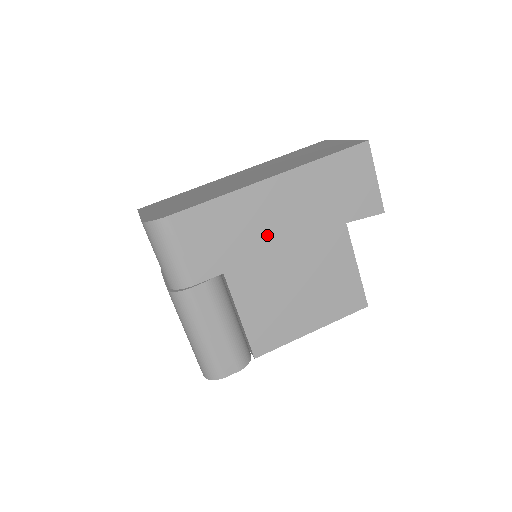
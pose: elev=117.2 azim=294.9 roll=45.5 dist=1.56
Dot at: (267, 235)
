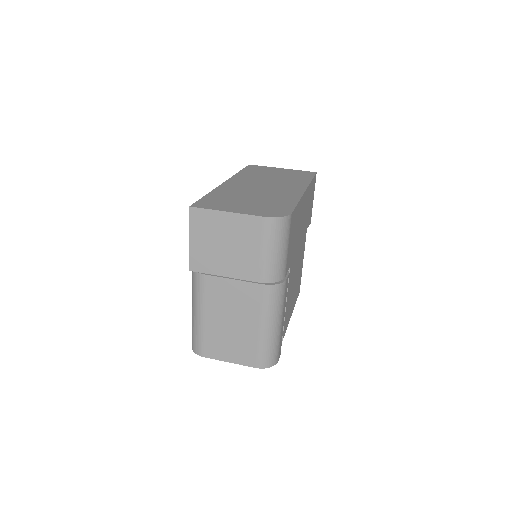
Dot at: (299, 235)
